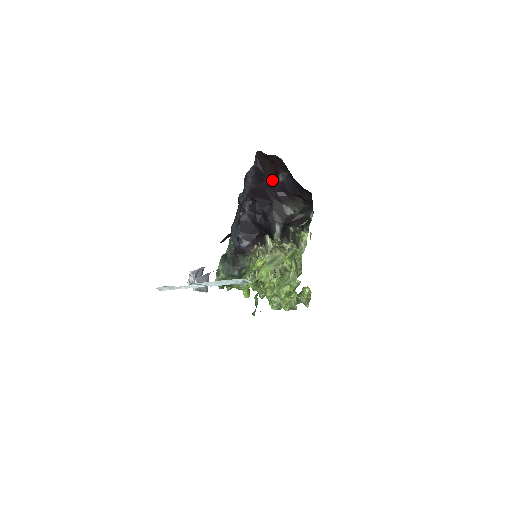
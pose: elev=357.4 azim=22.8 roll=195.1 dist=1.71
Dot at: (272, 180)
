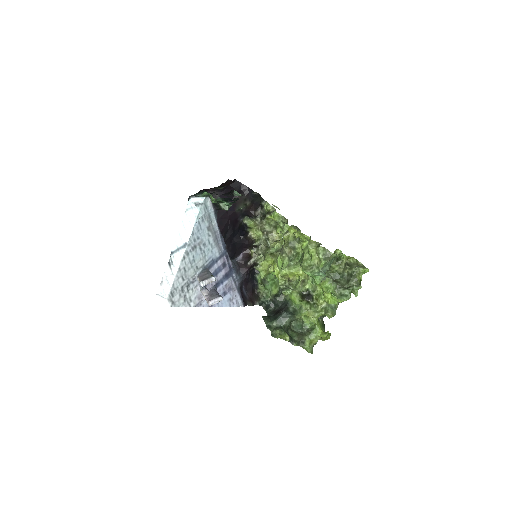
Dot at: occluded
